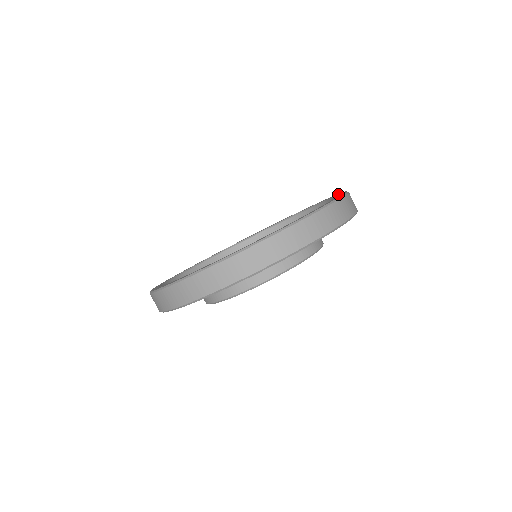
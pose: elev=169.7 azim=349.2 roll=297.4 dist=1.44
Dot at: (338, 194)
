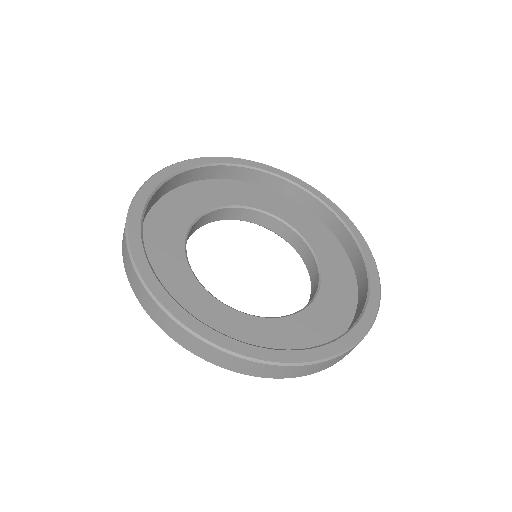
Dot at: (327, 201)
